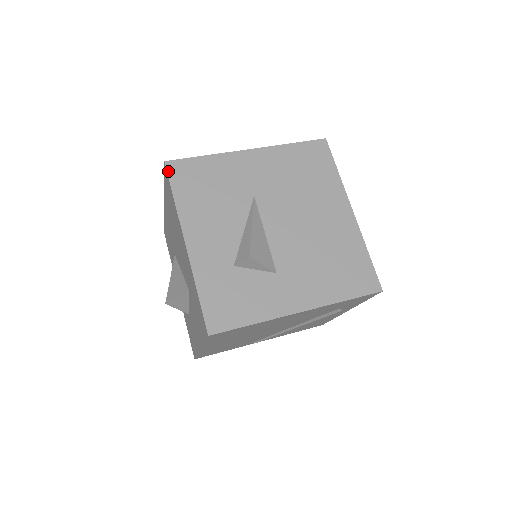
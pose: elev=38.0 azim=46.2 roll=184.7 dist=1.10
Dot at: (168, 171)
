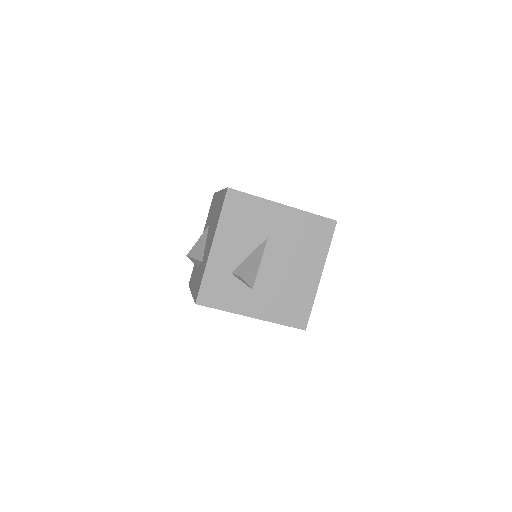
Dot at: (226, 195)
